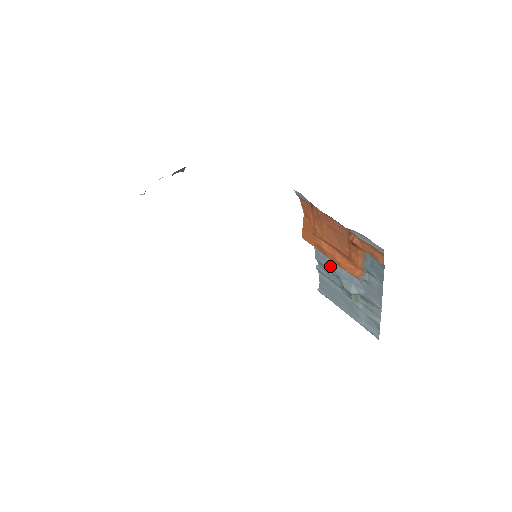
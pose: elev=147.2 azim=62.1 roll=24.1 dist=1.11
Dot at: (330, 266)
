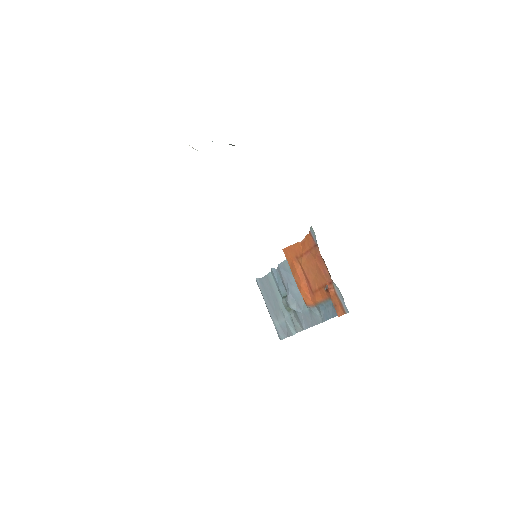
Dot at: (287, 279)
